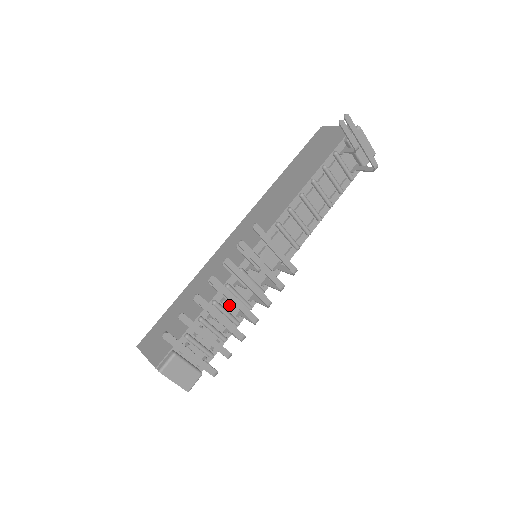
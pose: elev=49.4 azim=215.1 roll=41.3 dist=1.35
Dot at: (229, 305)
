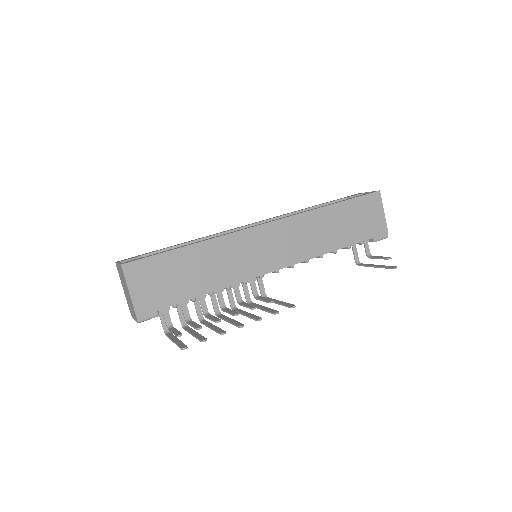
Dot at: occluded
